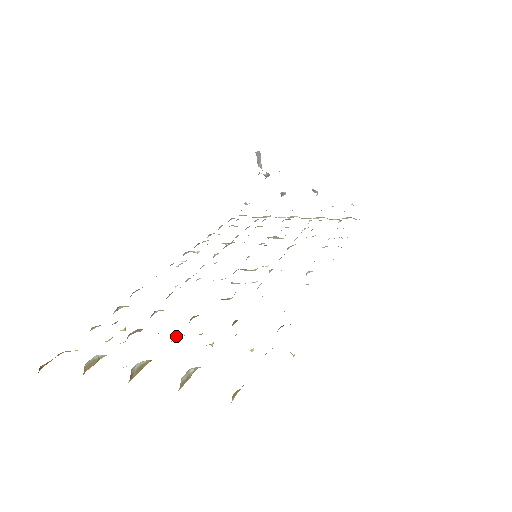
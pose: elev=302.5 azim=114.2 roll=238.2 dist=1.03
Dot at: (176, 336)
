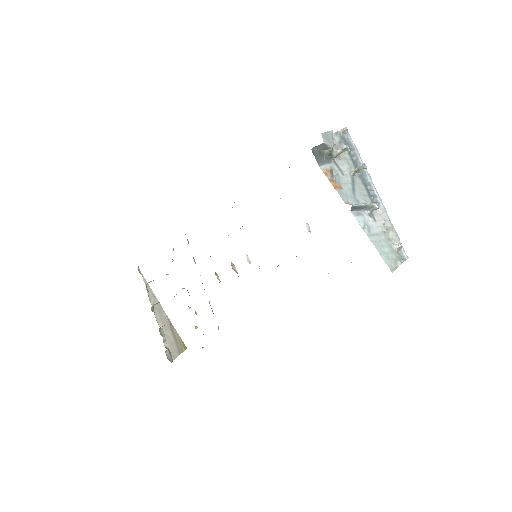
Dot at: occluded
